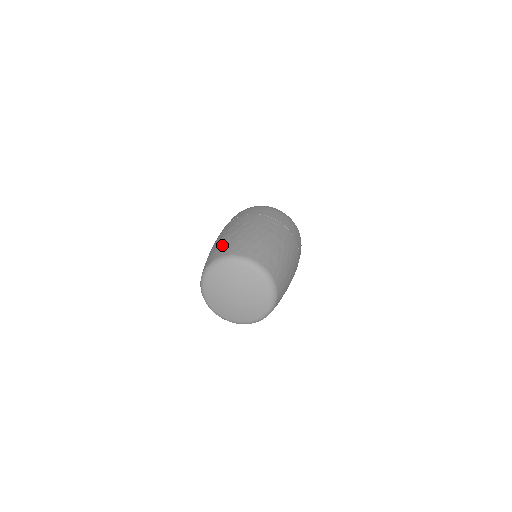
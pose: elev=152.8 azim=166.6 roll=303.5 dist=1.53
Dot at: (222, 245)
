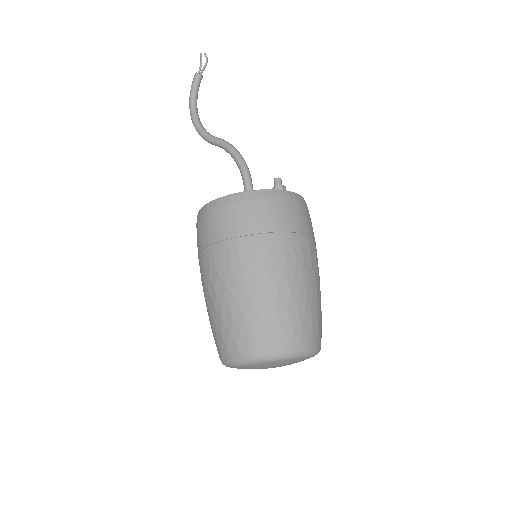
Dot at: (259, 324)
